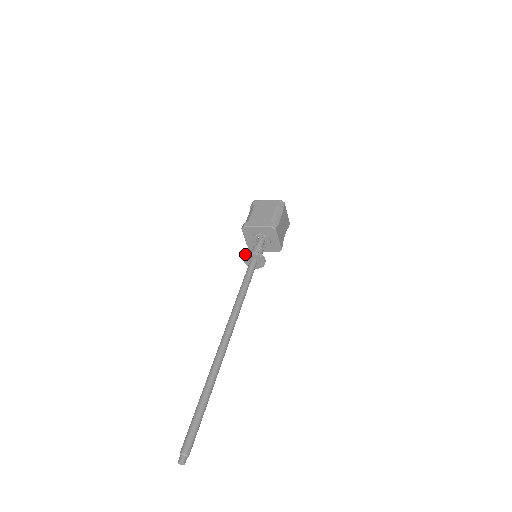
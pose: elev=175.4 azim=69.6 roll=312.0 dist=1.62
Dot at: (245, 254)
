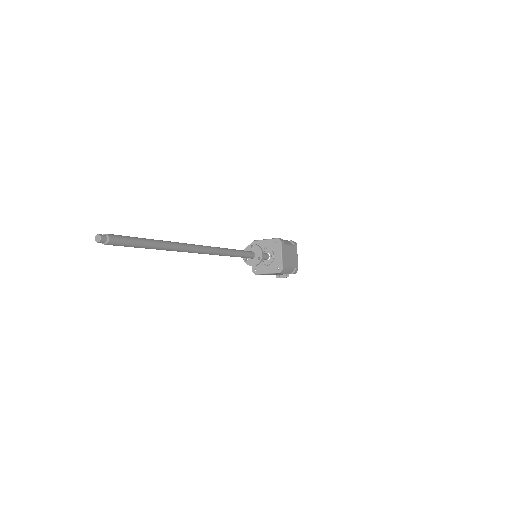
Dot at: occluded
